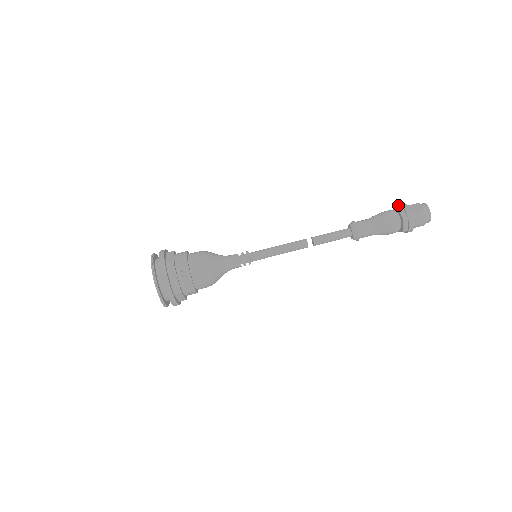
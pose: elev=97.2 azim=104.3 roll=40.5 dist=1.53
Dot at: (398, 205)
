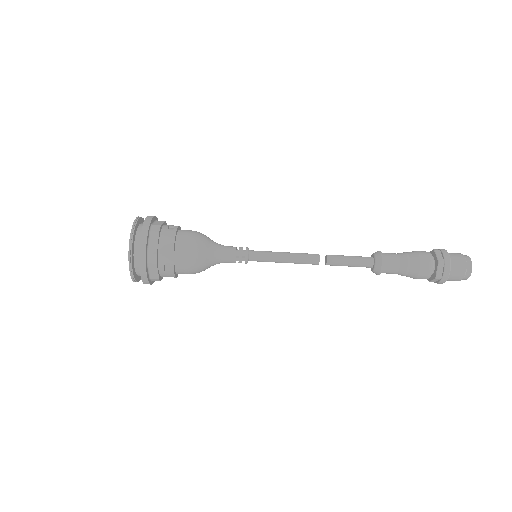
Dot at: (442, 252)
